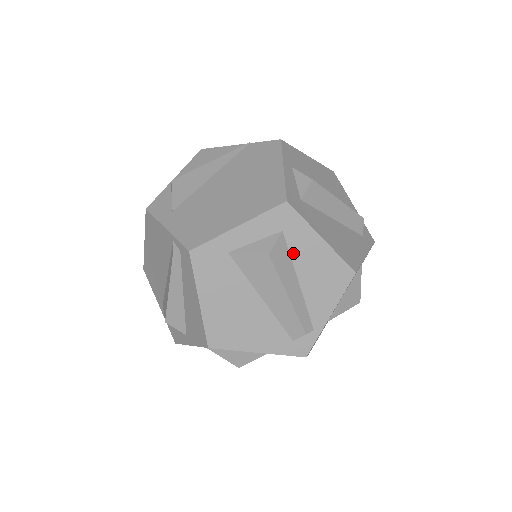
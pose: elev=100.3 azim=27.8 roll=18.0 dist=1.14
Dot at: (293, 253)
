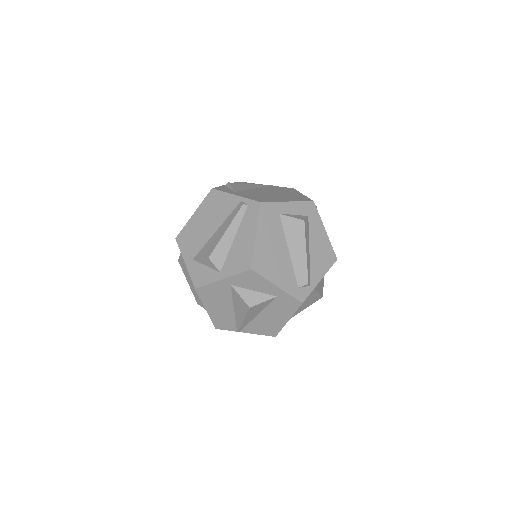
Dot at: (310, 231)
